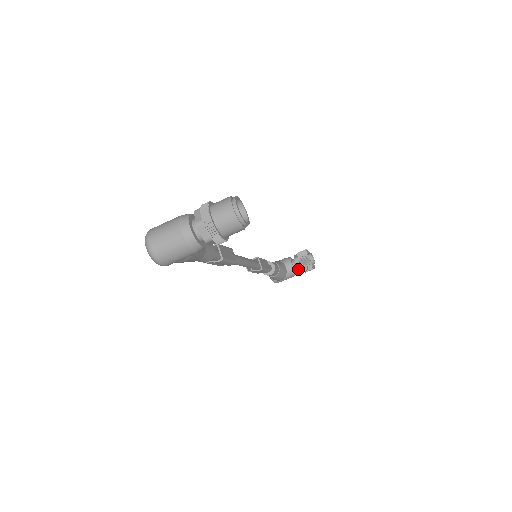
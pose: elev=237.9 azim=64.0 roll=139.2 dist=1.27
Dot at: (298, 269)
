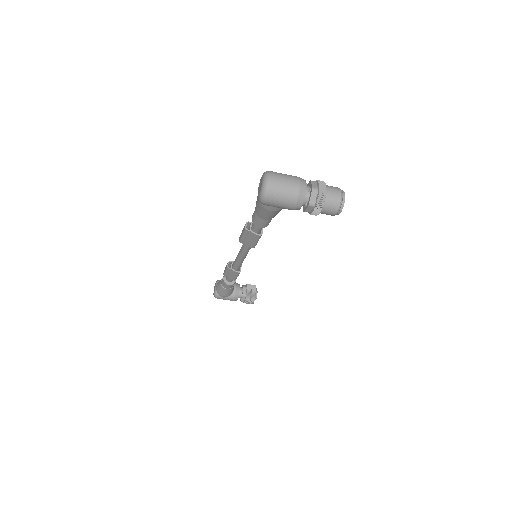
Dot at: (242, 296)
